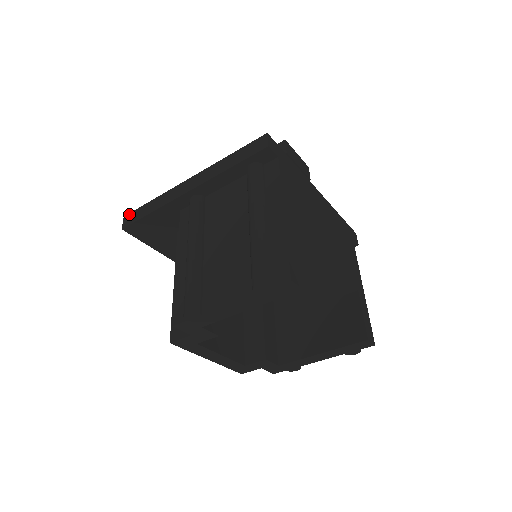
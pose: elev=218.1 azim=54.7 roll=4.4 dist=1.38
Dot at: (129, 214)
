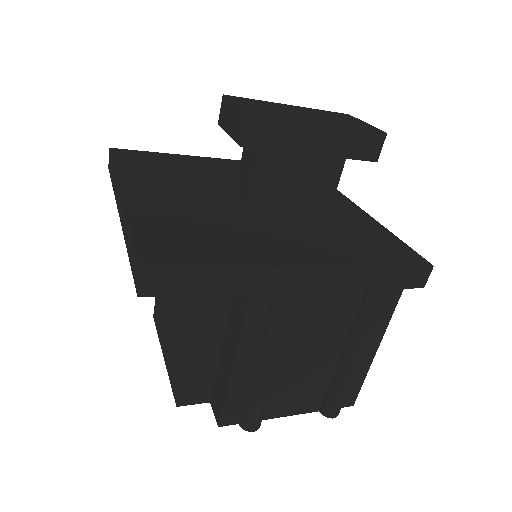
Dot at: (160, 271)
